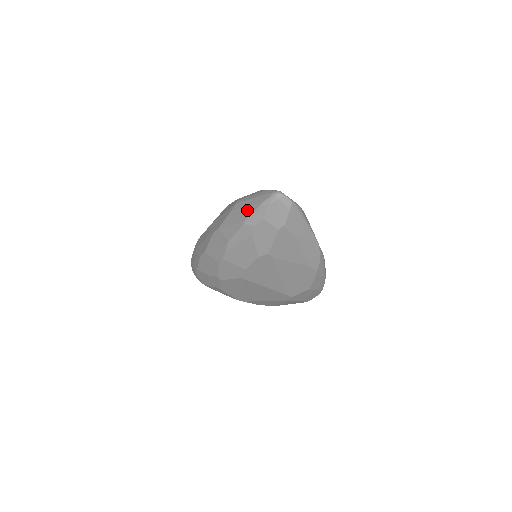
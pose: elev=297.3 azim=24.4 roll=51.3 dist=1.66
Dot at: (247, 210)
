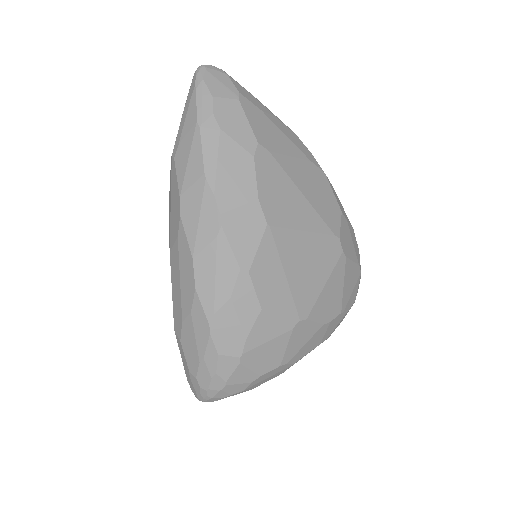
Dot at: (188, 119)
